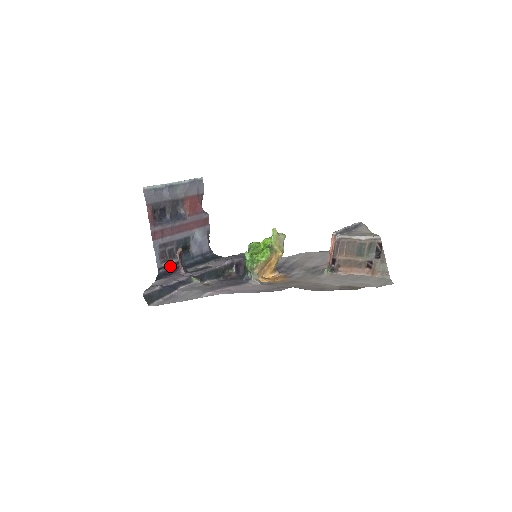
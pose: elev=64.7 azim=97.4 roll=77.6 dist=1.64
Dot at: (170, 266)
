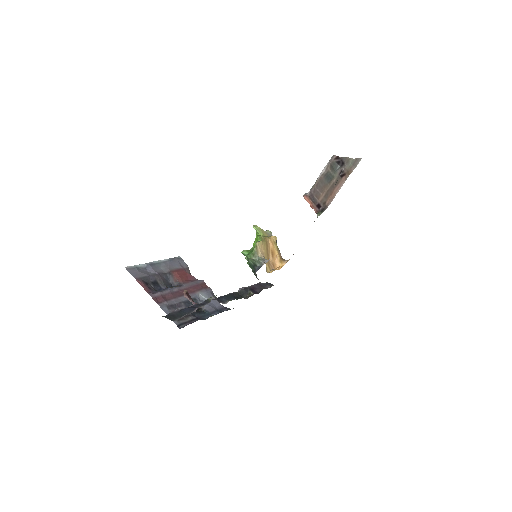
Dot at: (189, 322)
